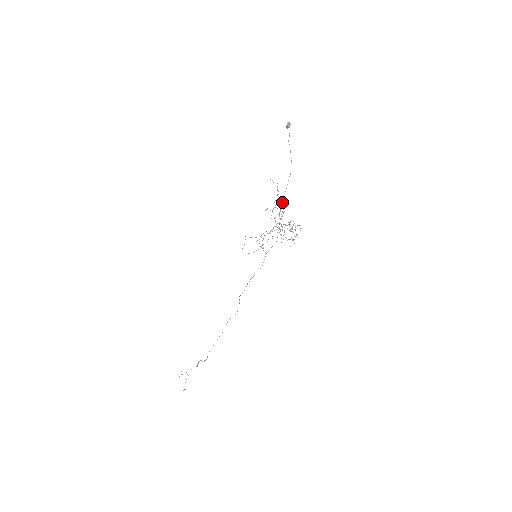
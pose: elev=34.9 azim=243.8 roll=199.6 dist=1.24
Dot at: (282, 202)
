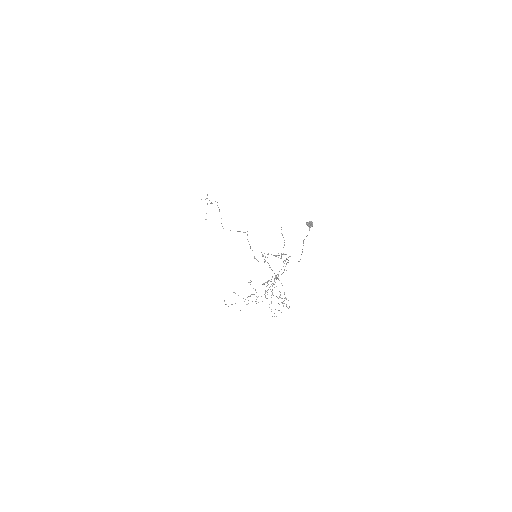
Dot at: occluded
